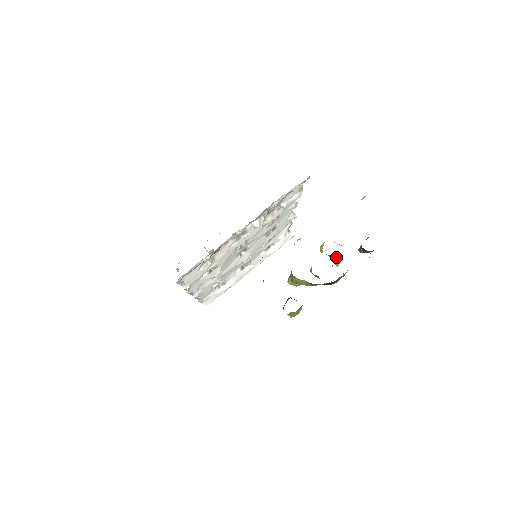
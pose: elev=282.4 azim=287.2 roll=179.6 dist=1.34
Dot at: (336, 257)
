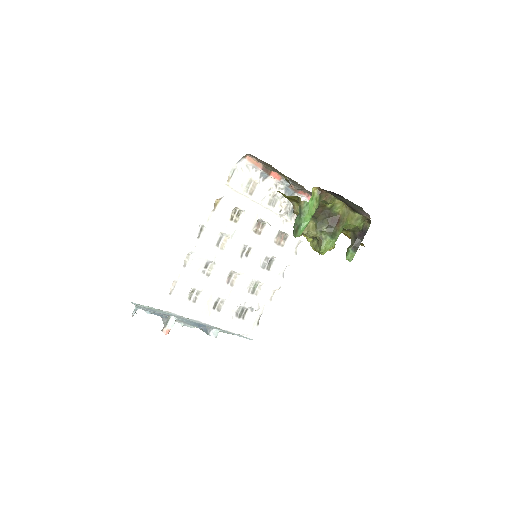
Dot at: occluded
